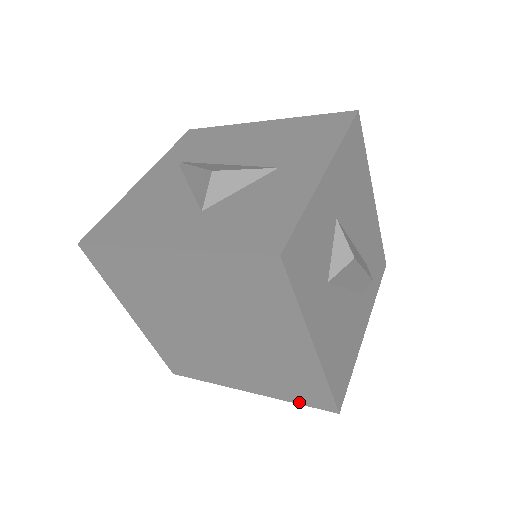
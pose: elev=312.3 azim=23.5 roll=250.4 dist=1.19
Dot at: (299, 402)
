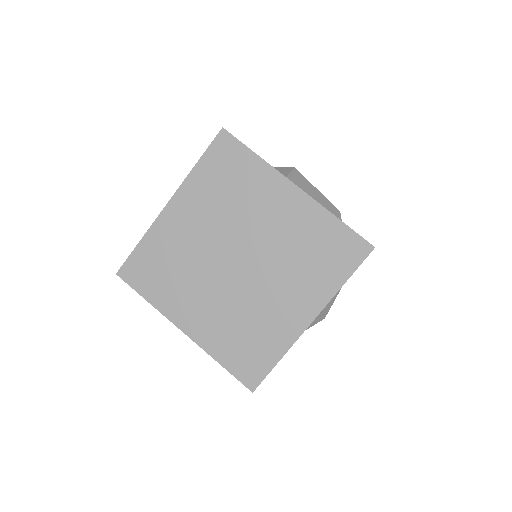
Dot at: (346, 275)
